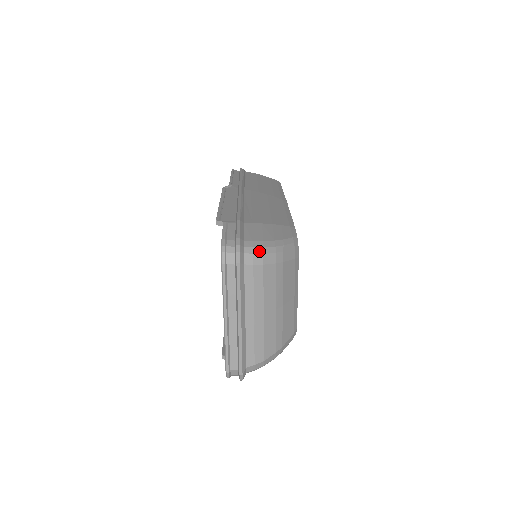
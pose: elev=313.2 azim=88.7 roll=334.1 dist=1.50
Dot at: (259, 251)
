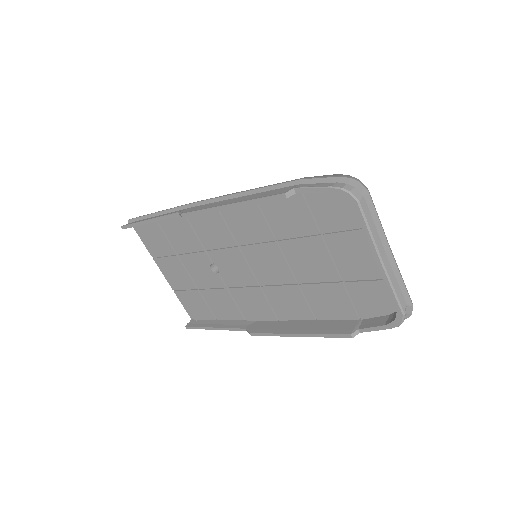
Dot at: occluded
